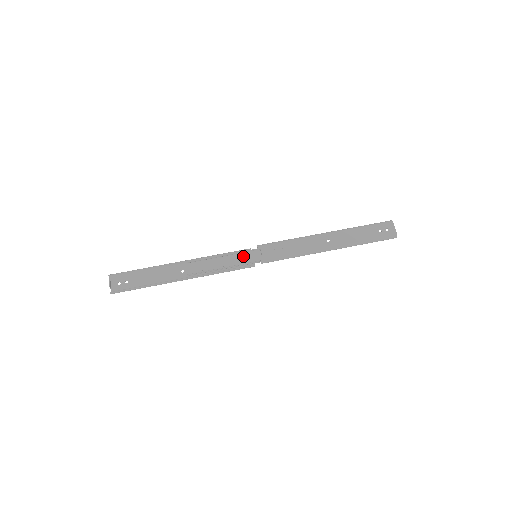
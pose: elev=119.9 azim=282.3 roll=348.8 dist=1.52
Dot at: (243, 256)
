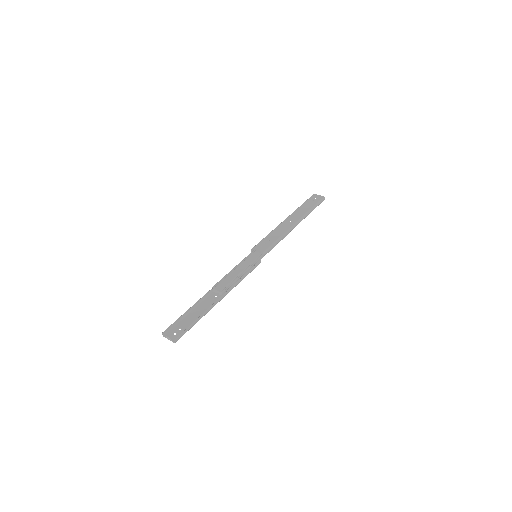
Dot at: (248, 261)
